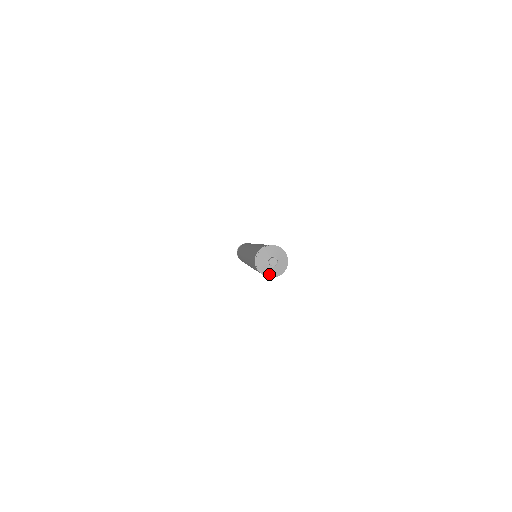
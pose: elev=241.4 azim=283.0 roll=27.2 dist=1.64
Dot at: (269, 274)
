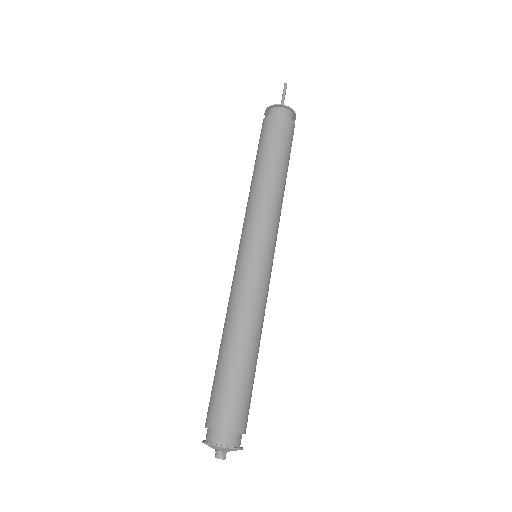
Dot at: occluded
